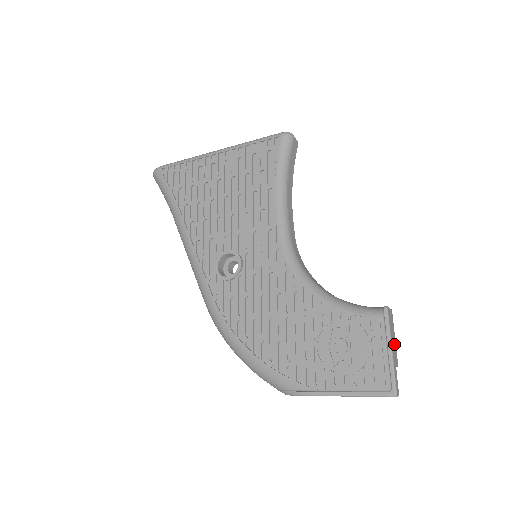
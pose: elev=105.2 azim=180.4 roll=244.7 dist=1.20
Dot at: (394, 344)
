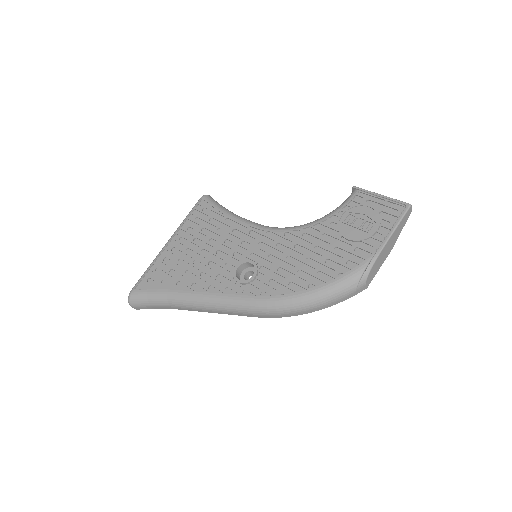
Dot at: occluded
